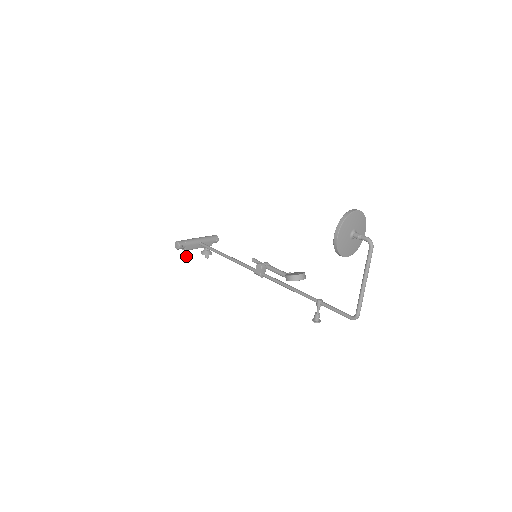
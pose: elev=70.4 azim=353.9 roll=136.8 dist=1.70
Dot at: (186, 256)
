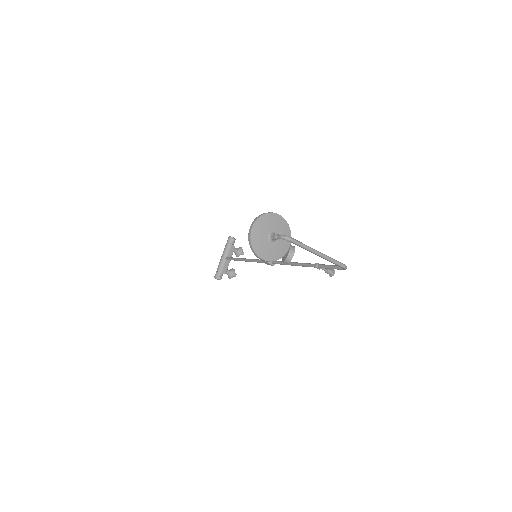
Dot at: (230, 275)
